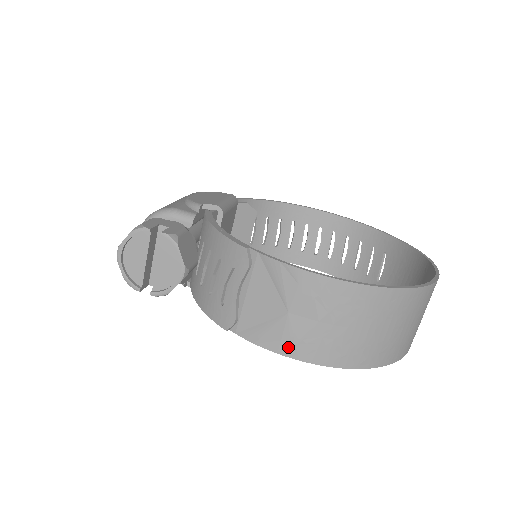
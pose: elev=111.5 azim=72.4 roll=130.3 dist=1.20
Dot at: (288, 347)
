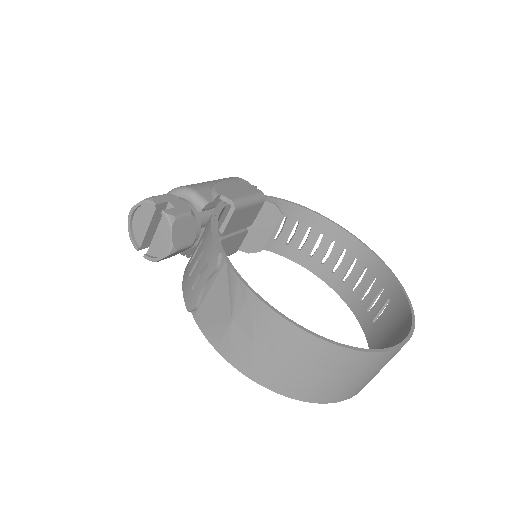
Dot at: (225, 349)
